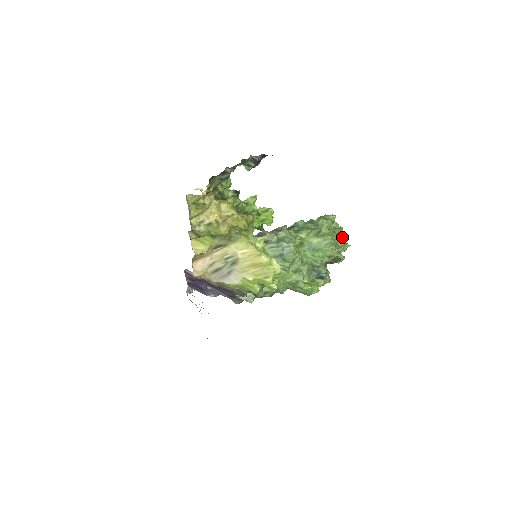
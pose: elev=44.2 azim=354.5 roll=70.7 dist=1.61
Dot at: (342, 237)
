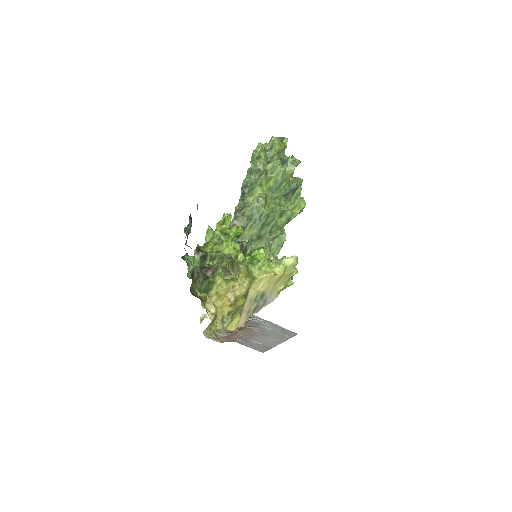
Dot at: (276, 143)
